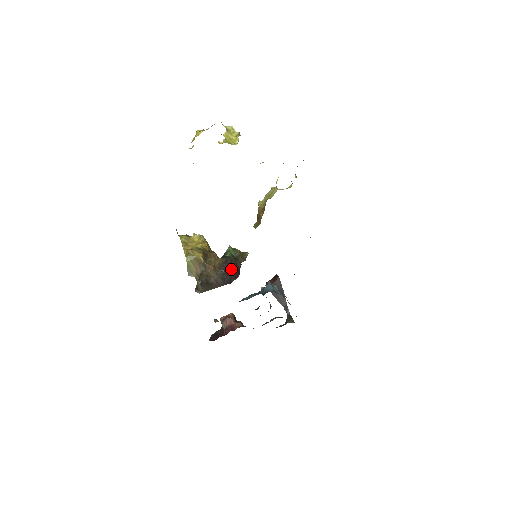
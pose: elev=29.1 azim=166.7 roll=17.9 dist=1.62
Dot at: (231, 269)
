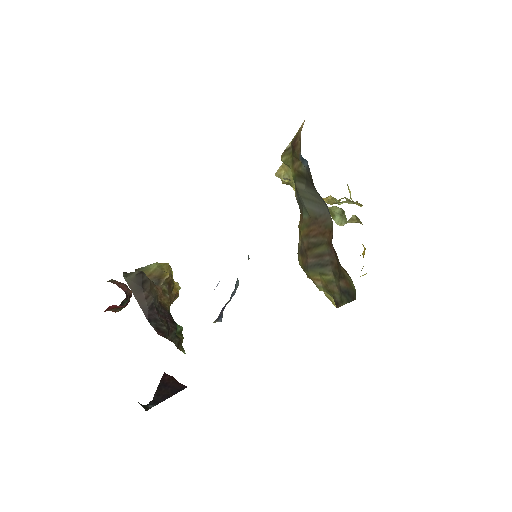
Dot at: (165, 321)
